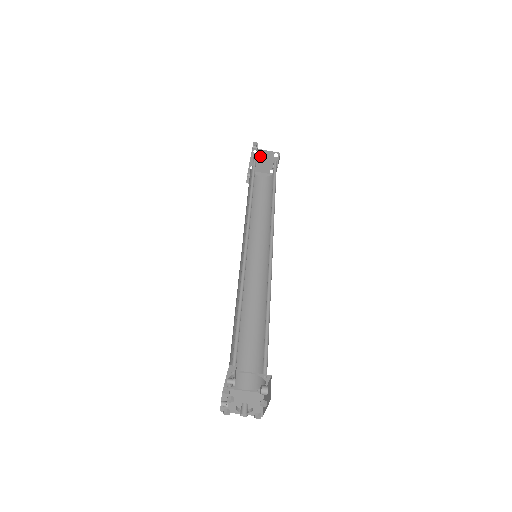
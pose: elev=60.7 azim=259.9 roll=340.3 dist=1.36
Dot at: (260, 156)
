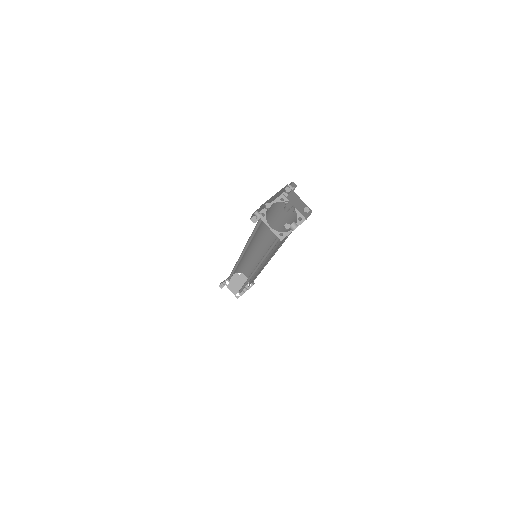
Dot at: (239, 278)
